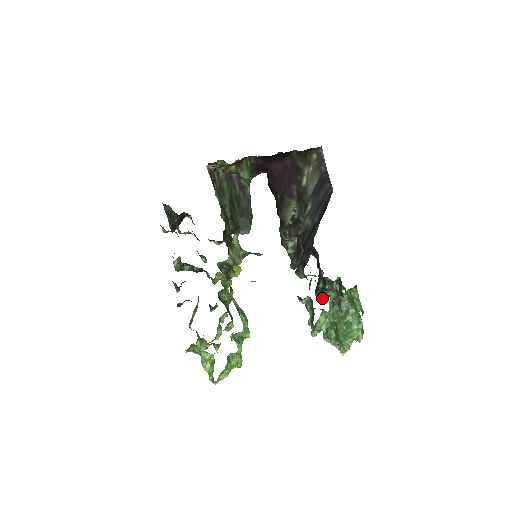
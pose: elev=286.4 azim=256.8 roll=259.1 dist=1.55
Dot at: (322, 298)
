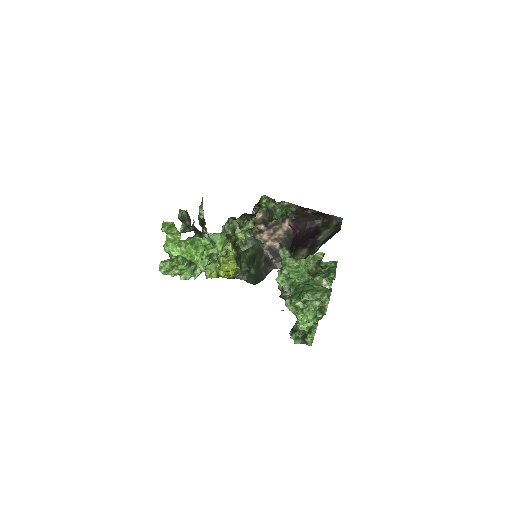
Dot at: (296, 332)
